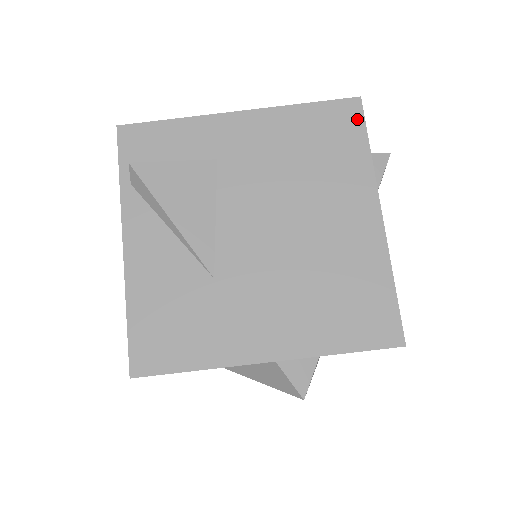
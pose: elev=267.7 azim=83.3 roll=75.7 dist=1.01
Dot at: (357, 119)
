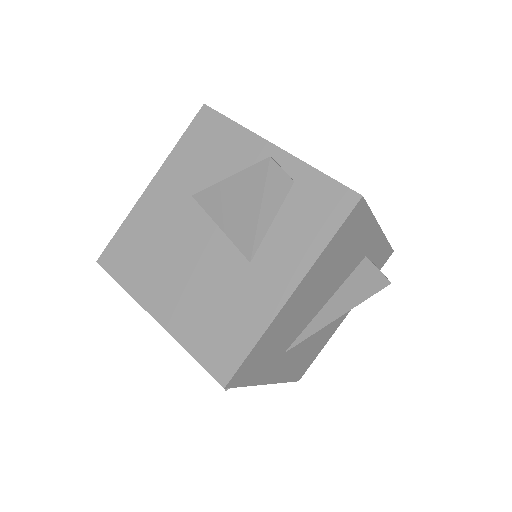
Dot at: occluded
